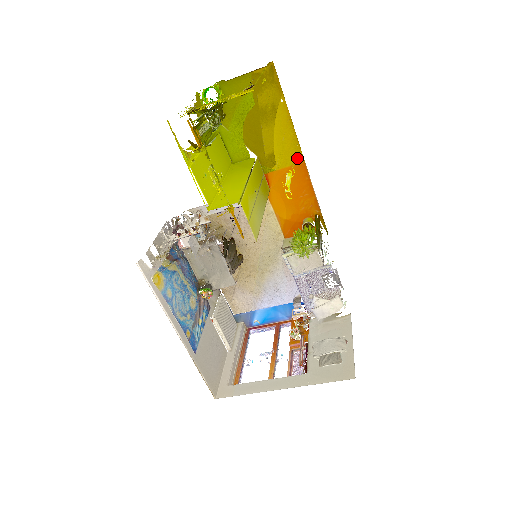
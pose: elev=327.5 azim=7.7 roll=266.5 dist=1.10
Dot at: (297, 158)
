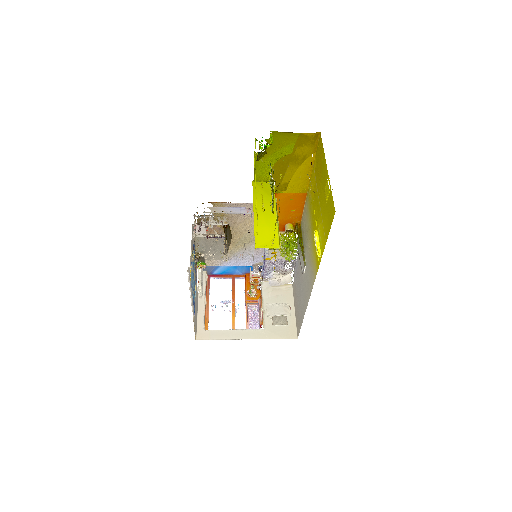
Dot at: (303, 190)
